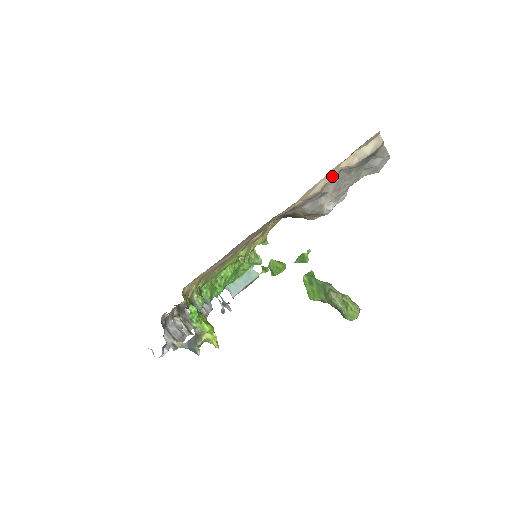
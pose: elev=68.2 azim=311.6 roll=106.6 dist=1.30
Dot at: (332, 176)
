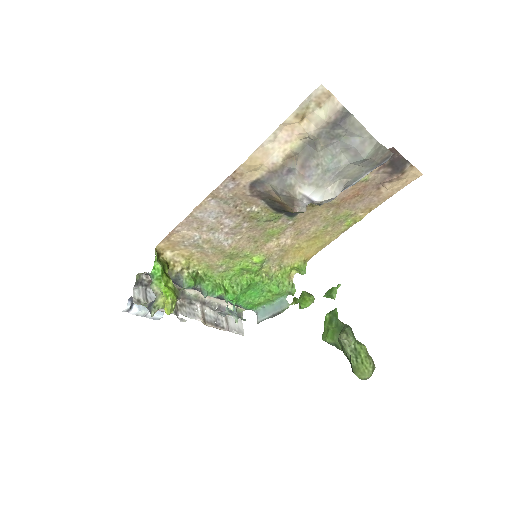
Dot at: (292, 146)
